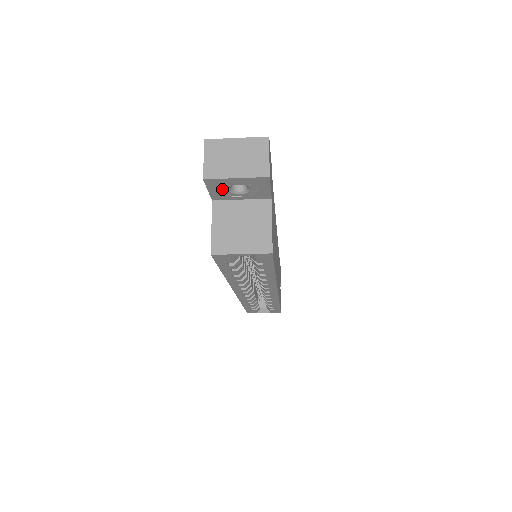
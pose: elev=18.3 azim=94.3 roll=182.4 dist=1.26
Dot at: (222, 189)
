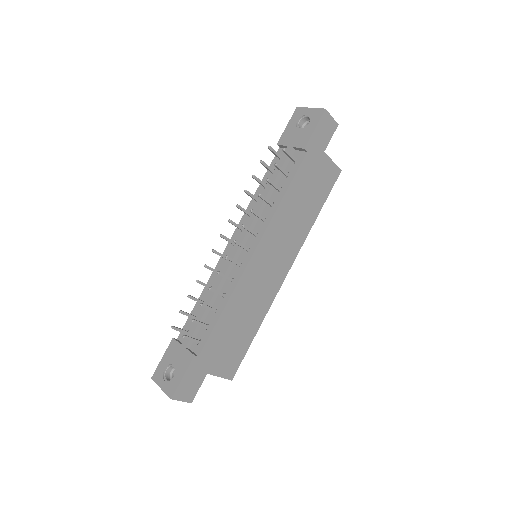
Dot at: occluded
